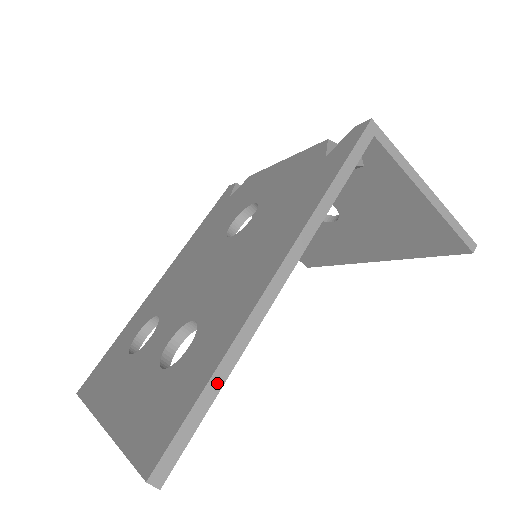
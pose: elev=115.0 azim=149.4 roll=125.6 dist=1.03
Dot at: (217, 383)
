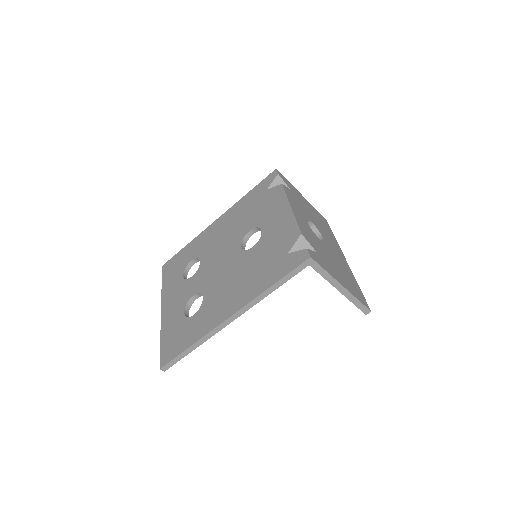
Dot at: (191, 349)
